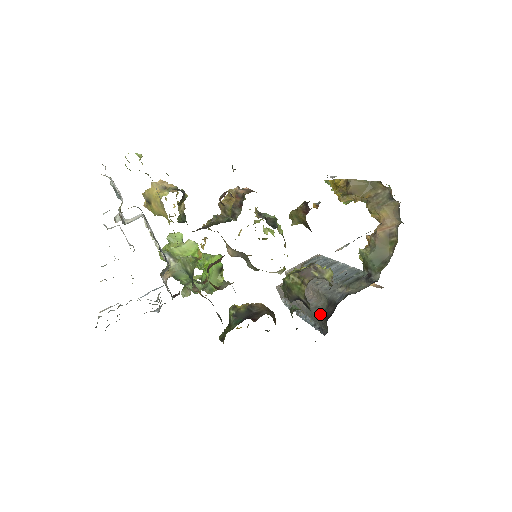
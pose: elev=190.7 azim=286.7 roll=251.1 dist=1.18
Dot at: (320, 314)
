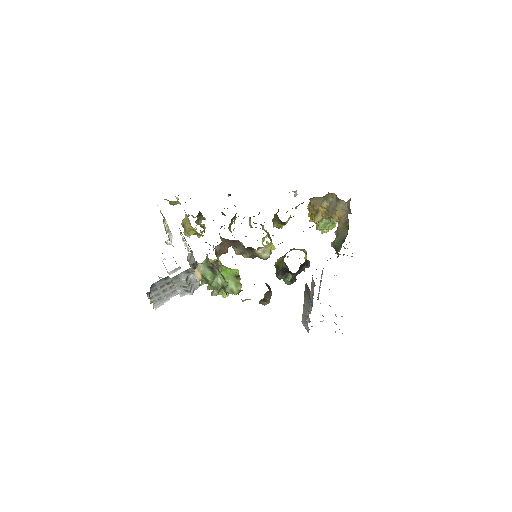
Dot at: (305, 284)
